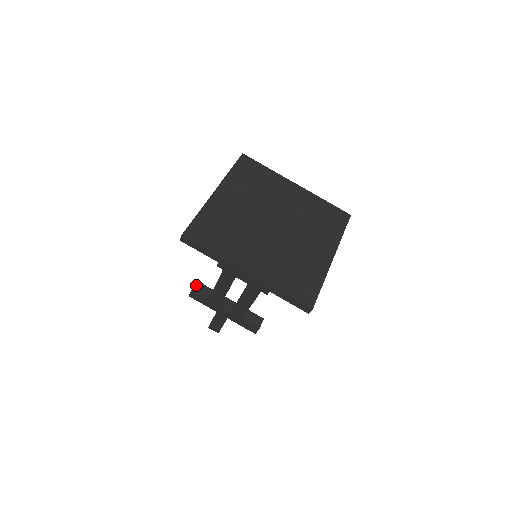
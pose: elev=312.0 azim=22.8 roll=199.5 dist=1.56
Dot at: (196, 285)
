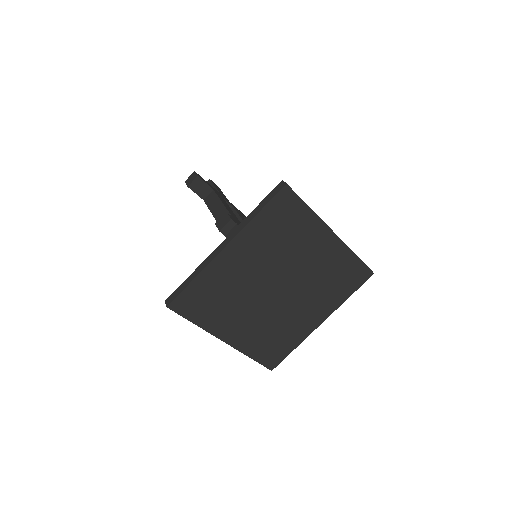
Dot at: (195, 181)
